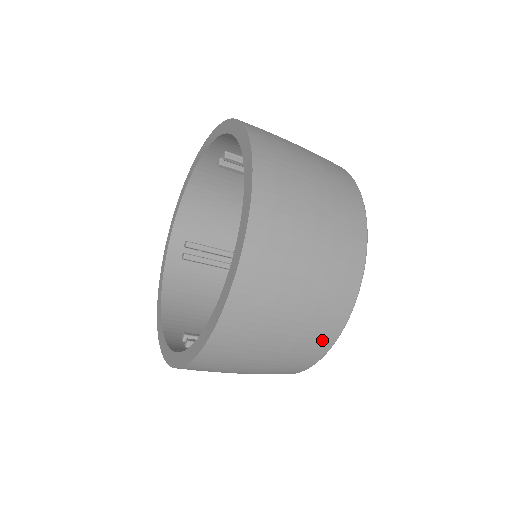
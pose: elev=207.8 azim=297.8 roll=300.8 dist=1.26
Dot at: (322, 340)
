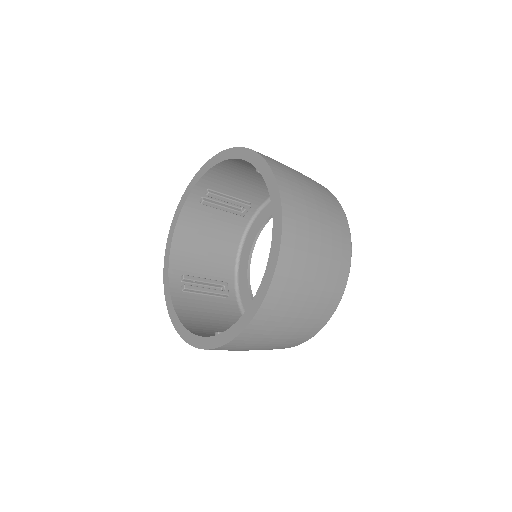
Dot at: occluded
